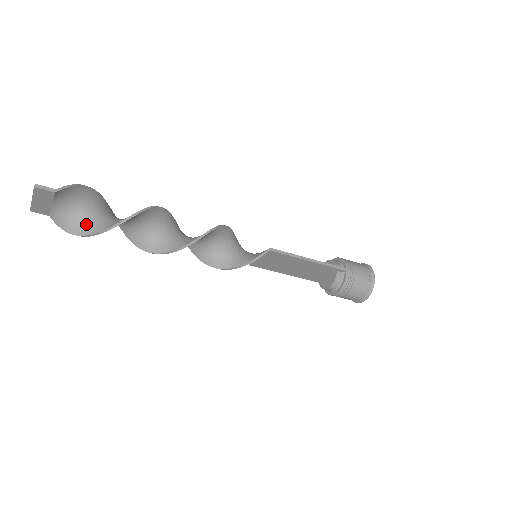
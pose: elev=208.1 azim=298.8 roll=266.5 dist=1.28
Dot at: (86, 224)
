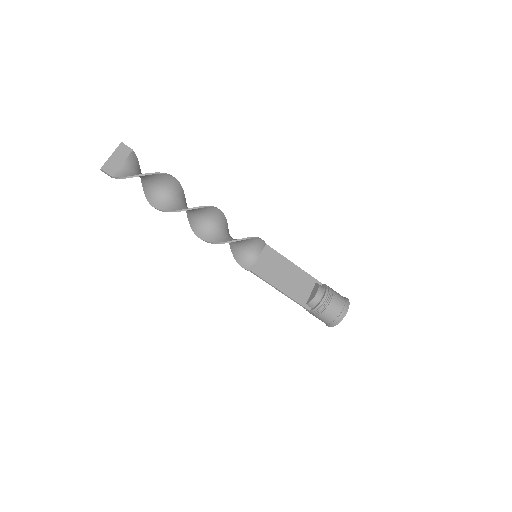
Dot at: occluded
